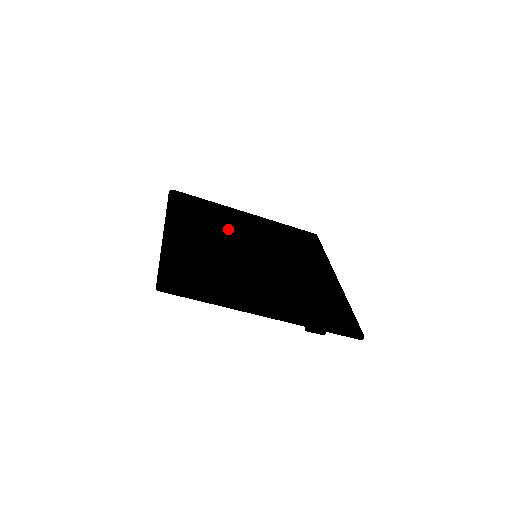
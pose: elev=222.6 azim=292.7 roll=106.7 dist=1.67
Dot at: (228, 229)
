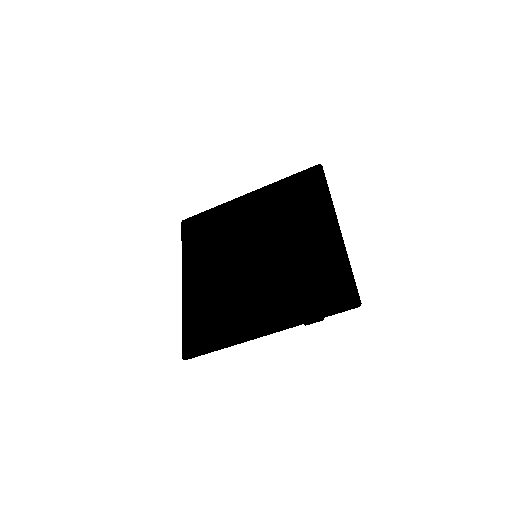
Dot at: (228, 240)
